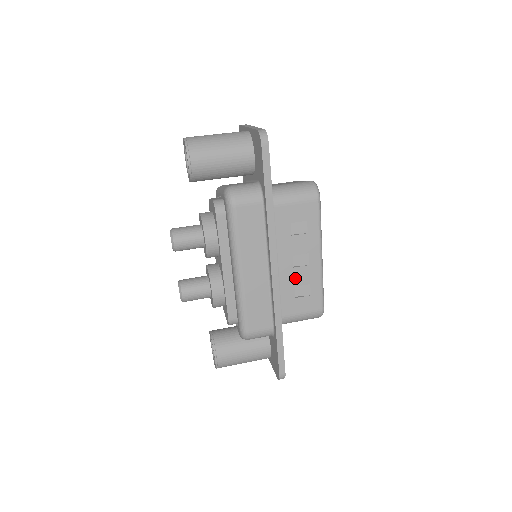
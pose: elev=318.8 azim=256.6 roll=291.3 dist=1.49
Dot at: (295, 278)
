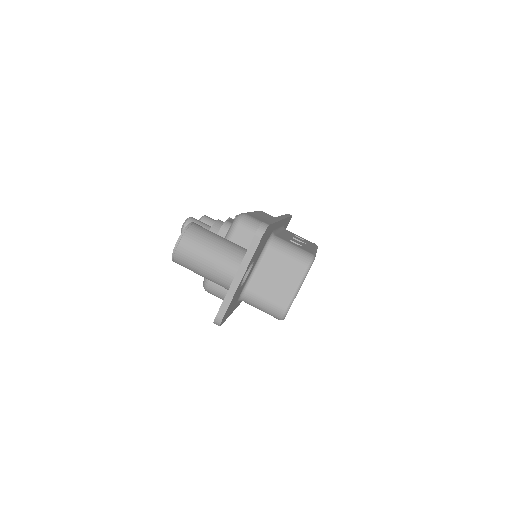
Dot at: occluded
